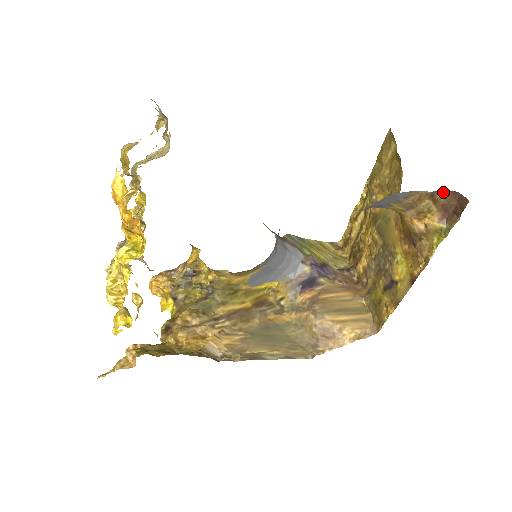
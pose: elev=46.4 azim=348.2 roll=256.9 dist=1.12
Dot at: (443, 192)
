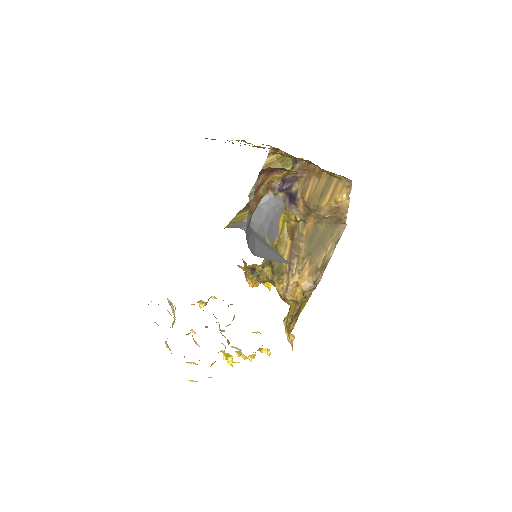
Dot at: (257, 180)
